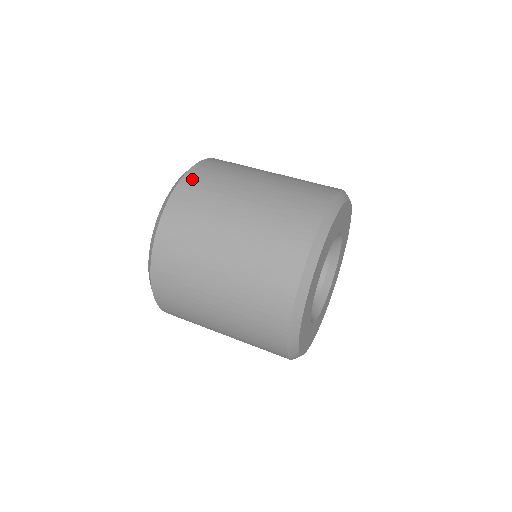
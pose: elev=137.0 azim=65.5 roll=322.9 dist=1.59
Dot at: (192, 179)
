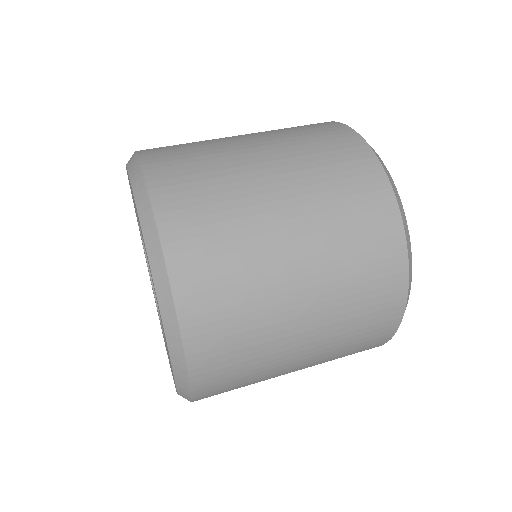
Dot at: (192, 290)
